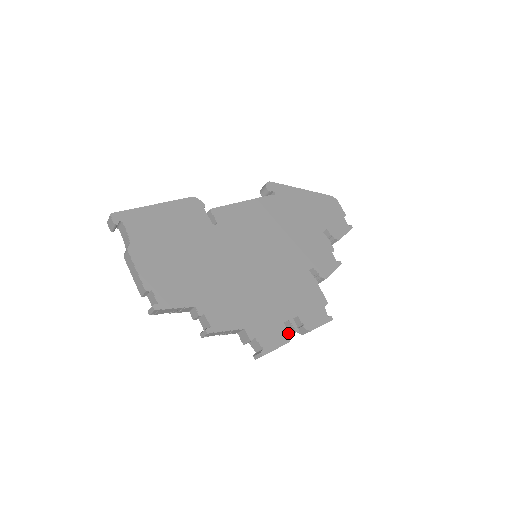
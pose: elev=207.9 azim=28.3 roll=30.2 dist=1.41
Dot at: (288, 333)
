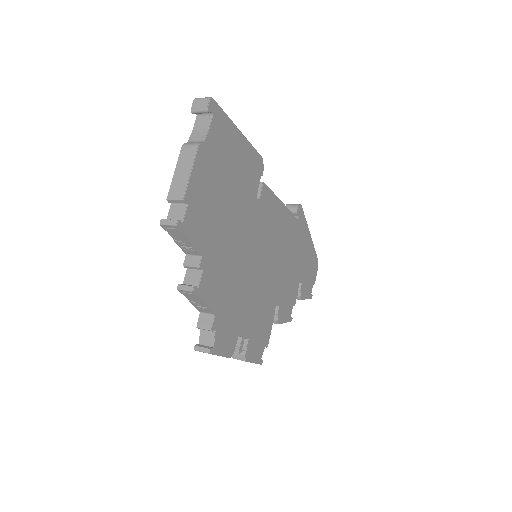
Dot at: occluded
